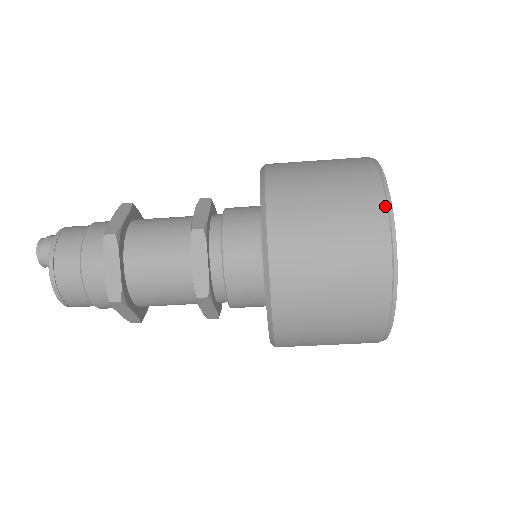
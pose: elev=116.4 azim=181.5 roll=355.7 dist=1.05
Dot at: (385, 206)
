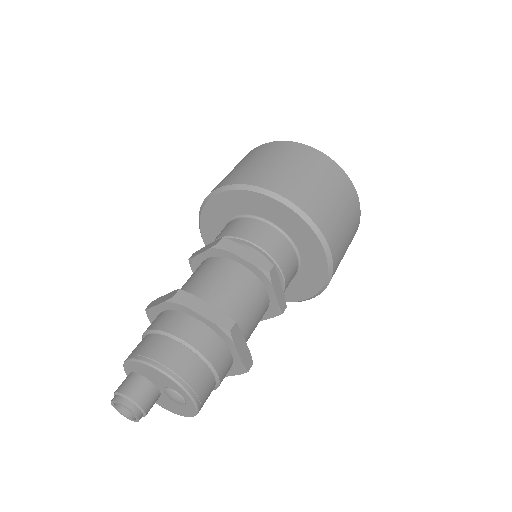
Dot at: (284, 142)
